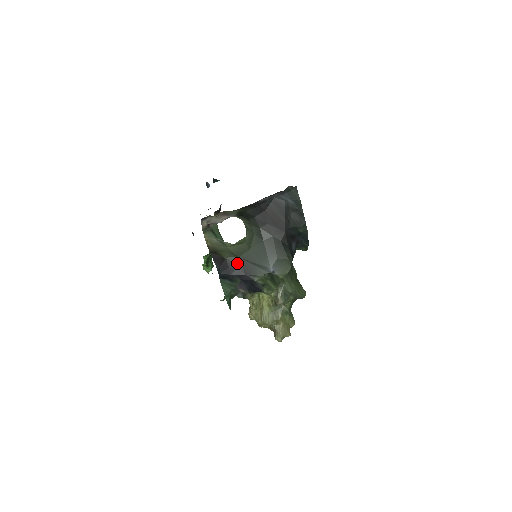
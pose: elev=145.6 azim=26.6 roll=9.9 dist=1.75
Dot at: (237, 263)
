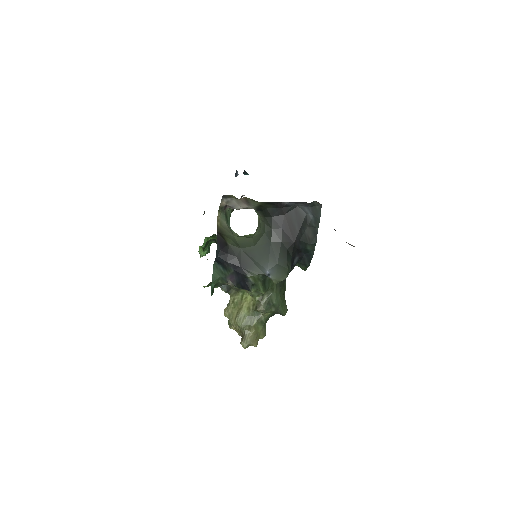
Dot at: (237, 253)
